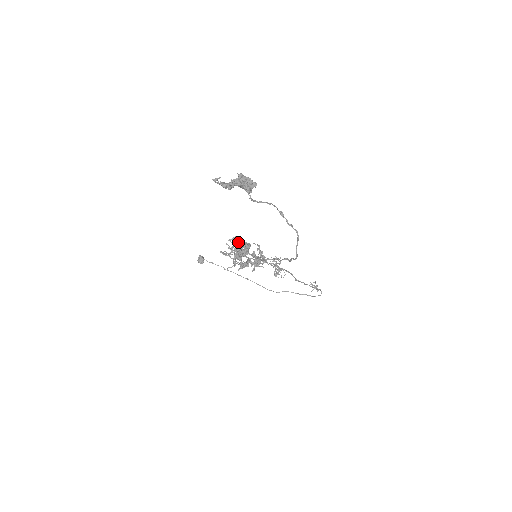
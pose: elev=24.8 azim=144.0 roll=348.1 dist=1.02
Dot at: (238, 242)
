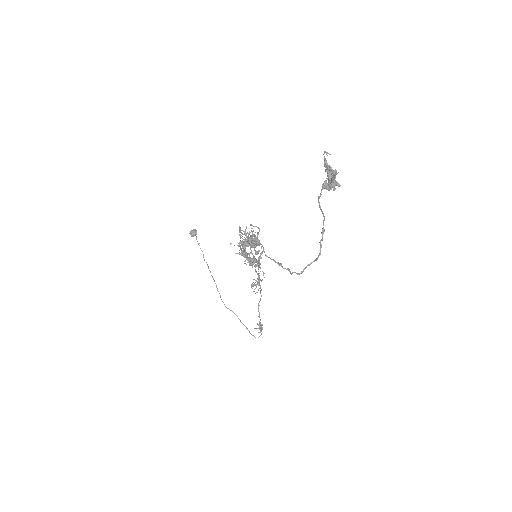
Dot at: (257, 232)
